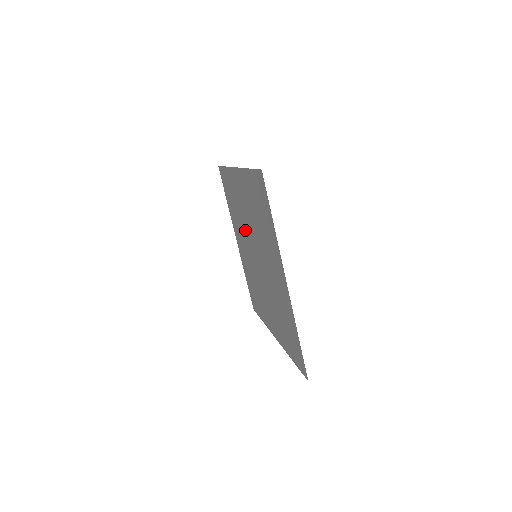
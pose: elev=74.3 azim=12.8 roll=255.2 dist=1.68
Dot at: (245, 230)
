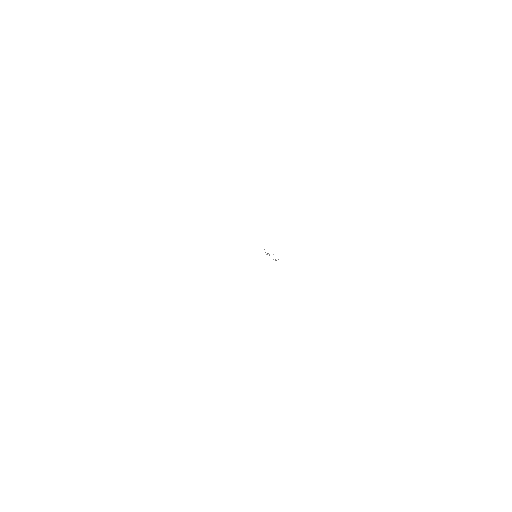
Dot at: occluded
